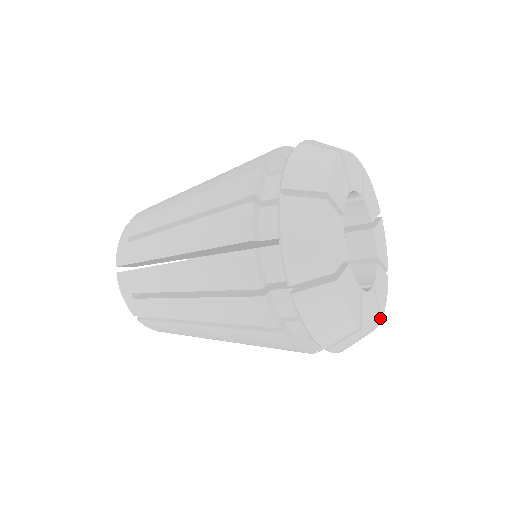
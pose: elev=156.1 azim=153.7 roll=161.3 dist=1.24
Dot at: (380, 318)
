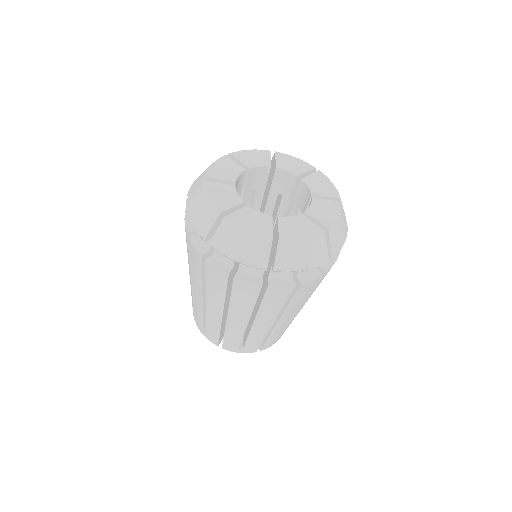
Dot at: (327, 230)
